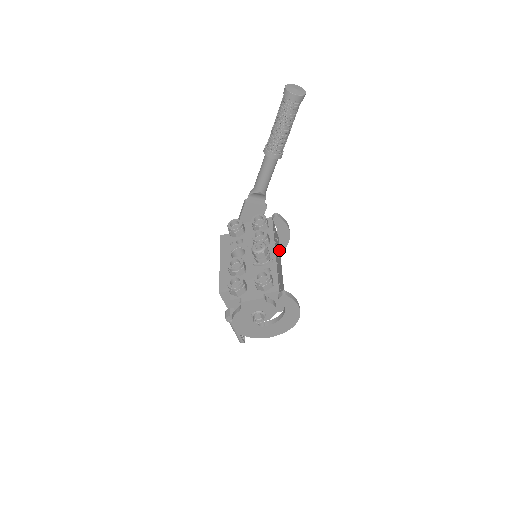
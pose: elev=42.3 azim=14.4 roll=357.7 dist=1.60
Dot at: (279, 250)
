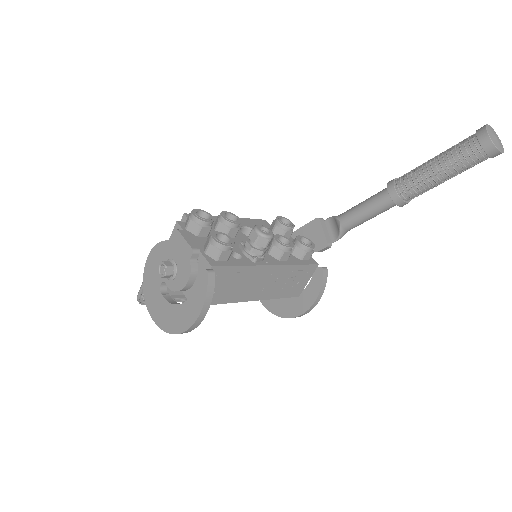
Dot at: (281, 294)
